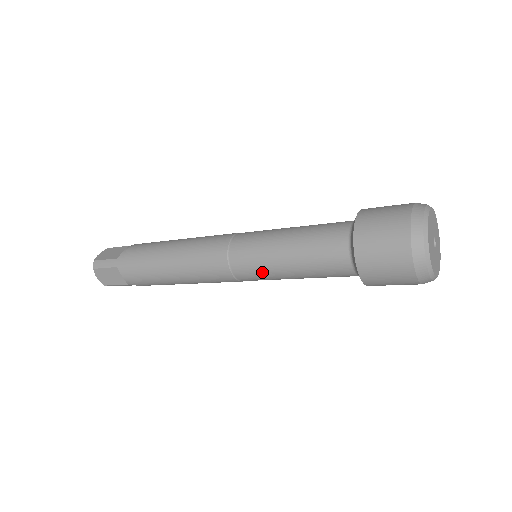
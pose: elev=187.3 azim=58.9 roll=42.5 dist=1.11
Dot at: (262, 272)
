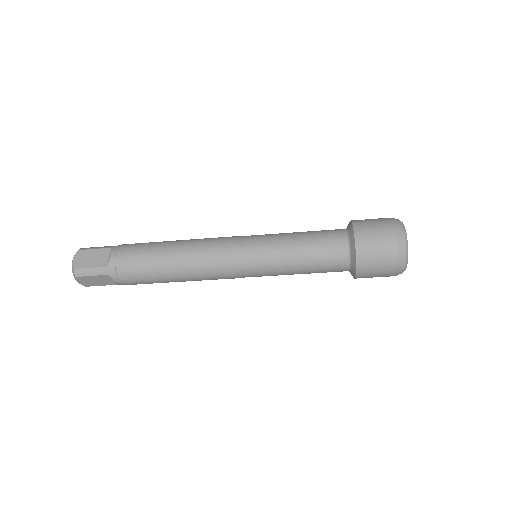
Dot at: (268, 246)
